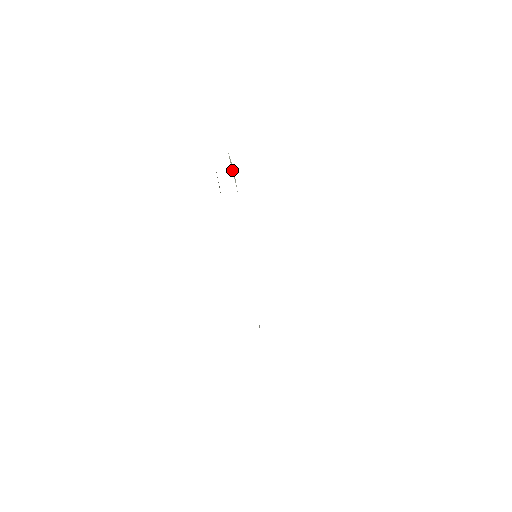
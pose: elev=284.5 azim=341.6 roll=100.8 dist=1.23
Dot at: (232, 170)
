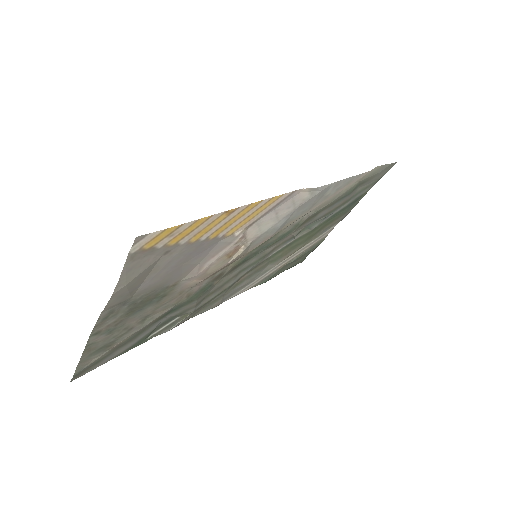
Dot at: (322, 218)
